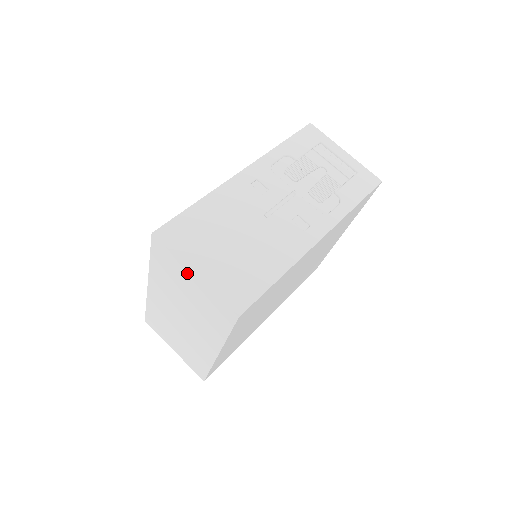
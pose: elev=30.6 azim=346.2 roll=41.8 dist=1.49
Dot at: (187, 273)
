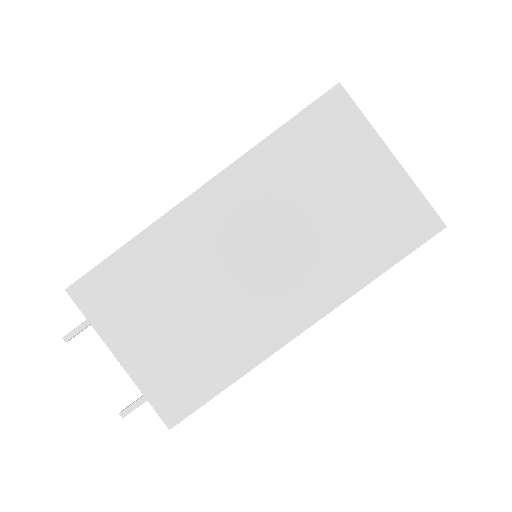
Dot at: (374, 153)
